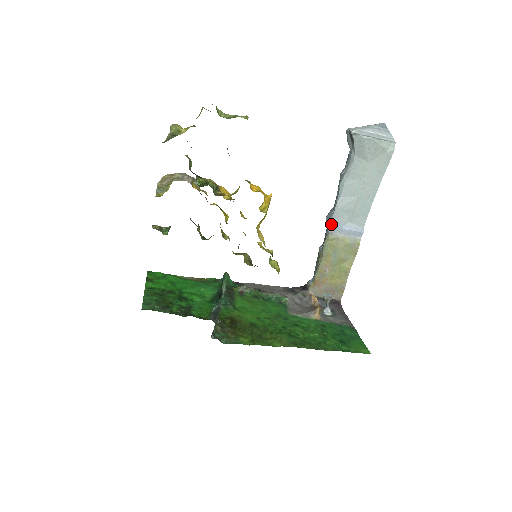
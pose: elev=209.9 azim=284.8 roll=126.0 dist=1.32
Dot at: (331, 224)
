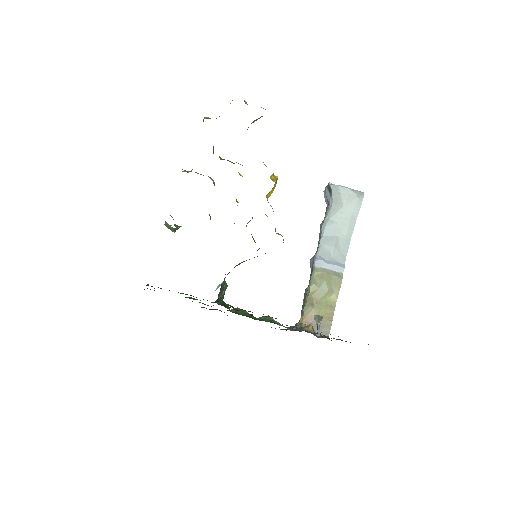
Dot at: (316, 258)
